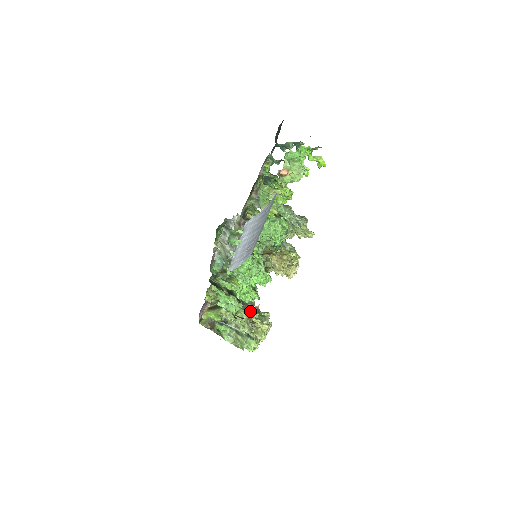
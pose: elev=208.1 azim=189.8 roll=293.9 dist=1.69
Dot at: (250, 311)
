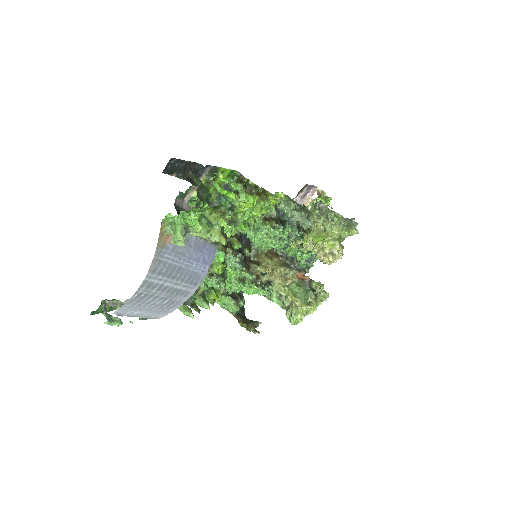
Dot at: (286, 289)
